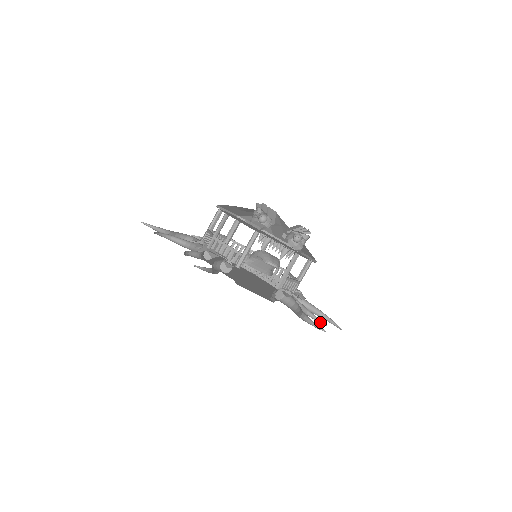
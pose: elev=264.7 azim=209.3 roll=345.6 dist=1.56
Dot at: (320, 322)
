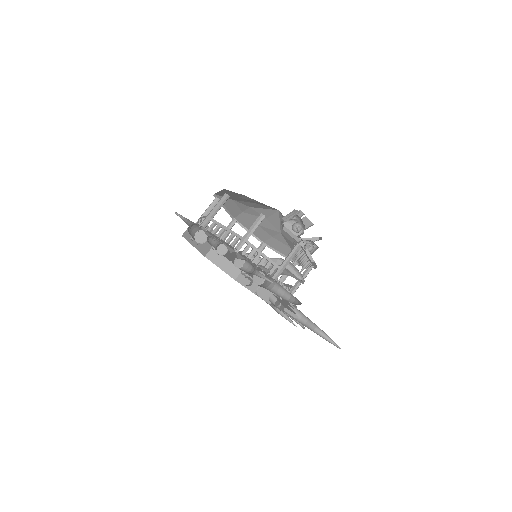
Dot at: (302, 327)
